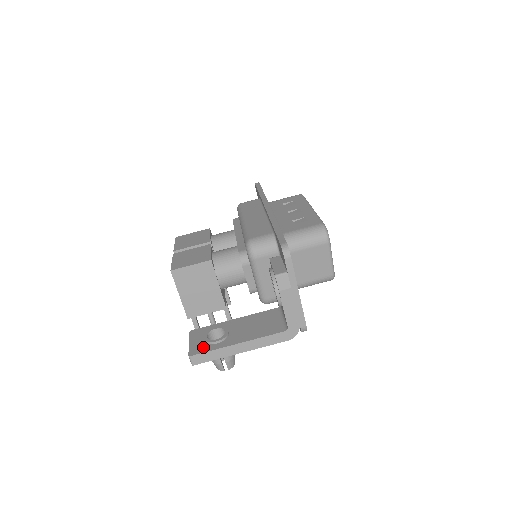
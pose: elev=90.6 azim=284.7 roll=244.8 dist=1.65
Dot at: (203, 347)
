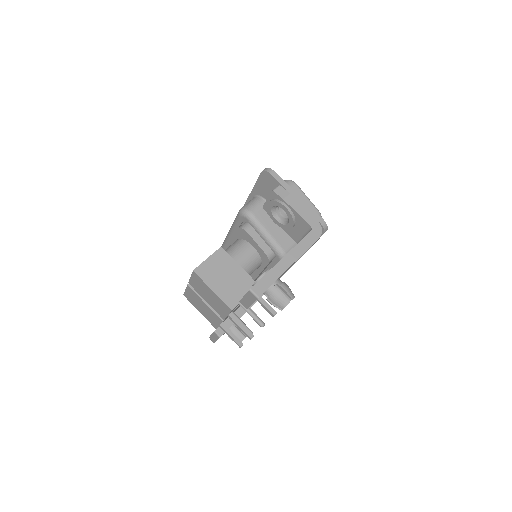
Dot at: occluded
